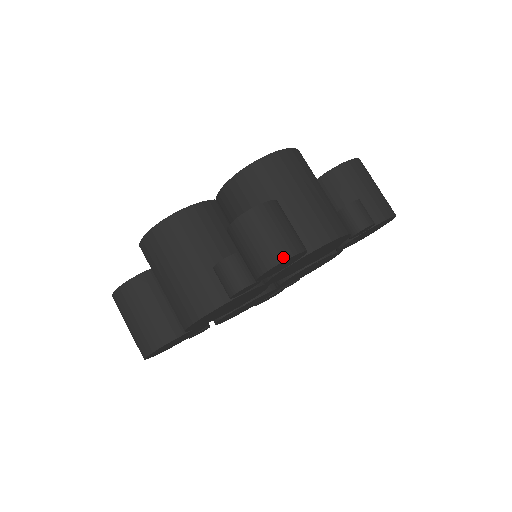
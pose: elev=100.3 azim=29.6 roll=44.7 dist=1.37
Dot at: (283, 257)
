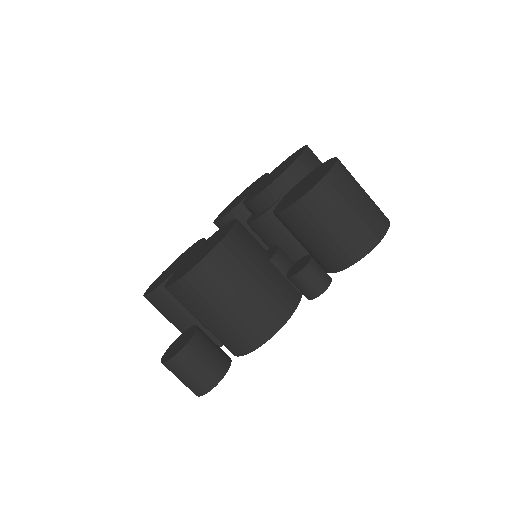
Dot at: (198, 394)
